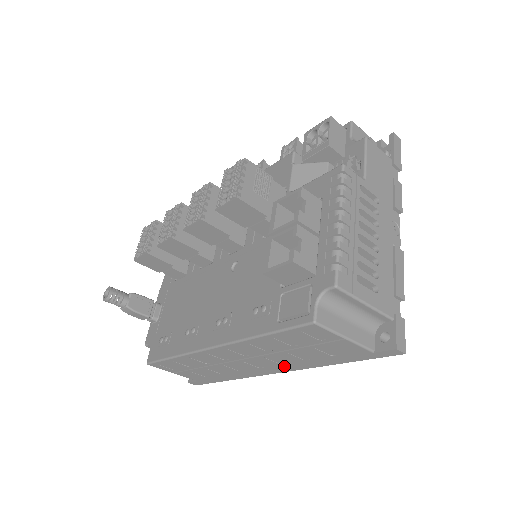
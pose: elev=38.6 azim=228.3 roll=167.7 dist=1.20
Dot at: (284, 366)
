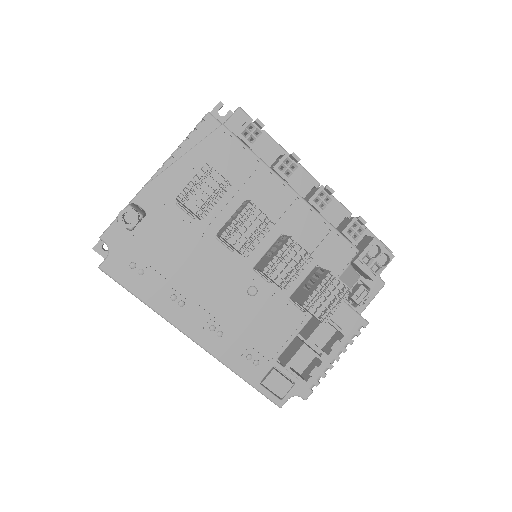
Dot at: occluded
